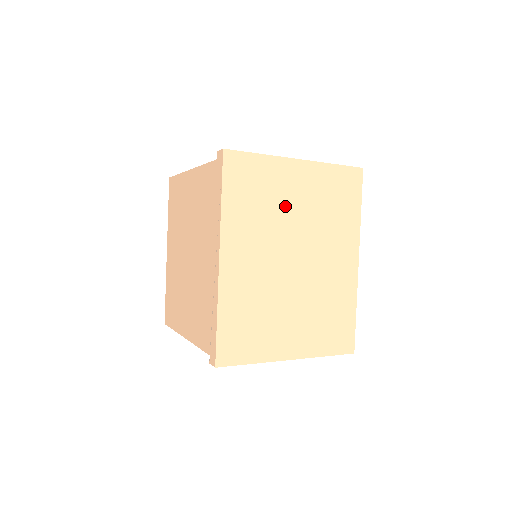
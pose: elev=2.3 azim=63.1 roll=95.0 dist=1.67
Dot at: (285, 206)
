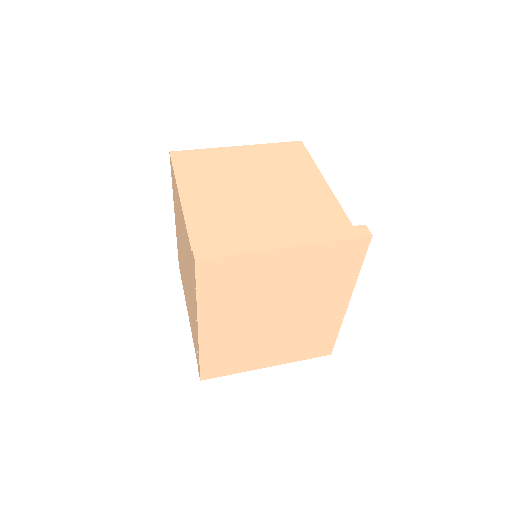
Dot at: (268, 285)
